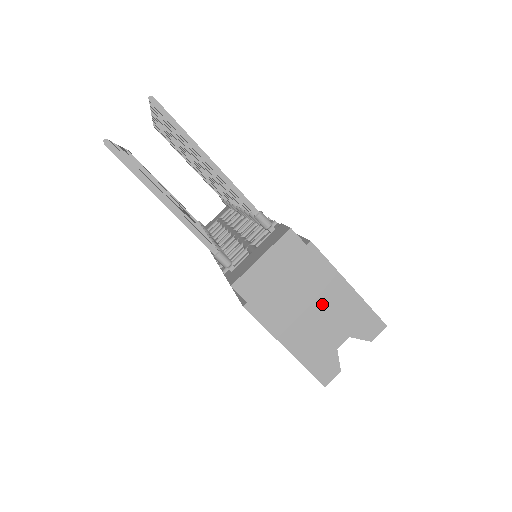
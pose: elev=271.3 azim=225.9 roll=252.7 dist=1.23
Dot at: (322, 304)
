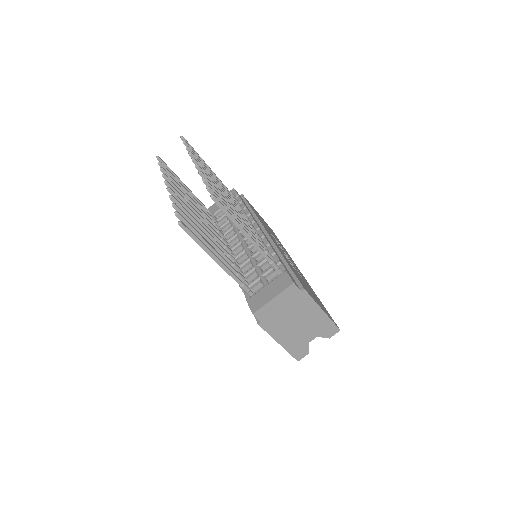
Dot at: (305, 321)
